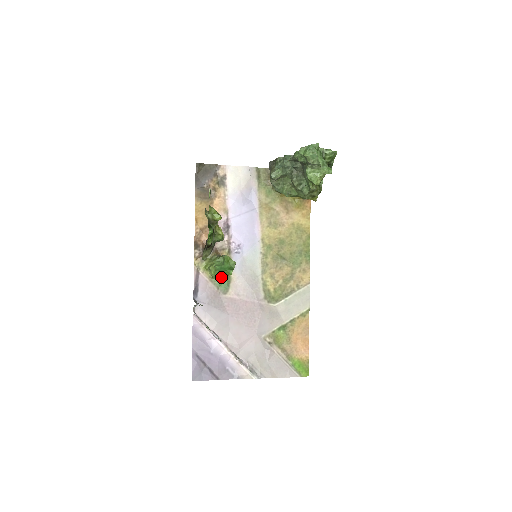
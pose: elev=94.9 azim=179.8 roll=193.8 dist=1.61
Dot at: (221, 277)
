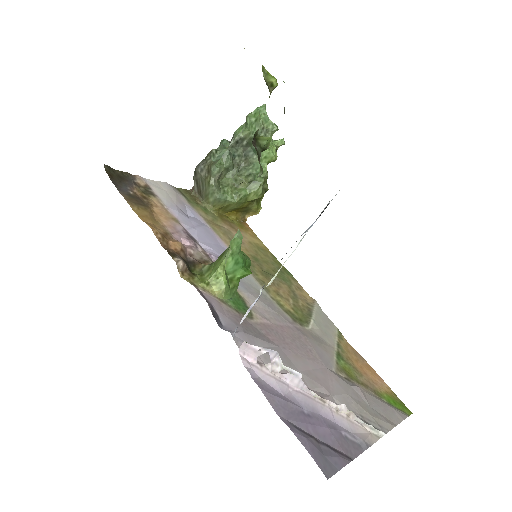
Dot at: (233, 291)
